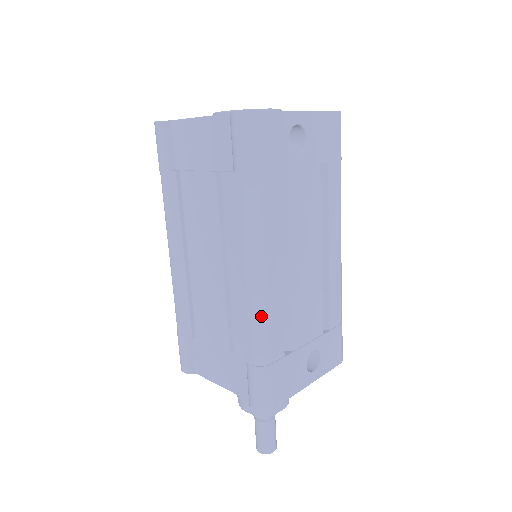
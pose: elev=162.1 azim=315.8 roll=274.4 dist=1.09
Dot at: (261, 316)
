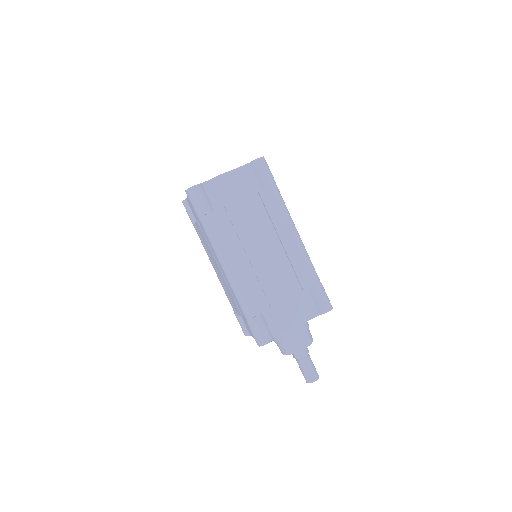
Dot at: (308, 255)
